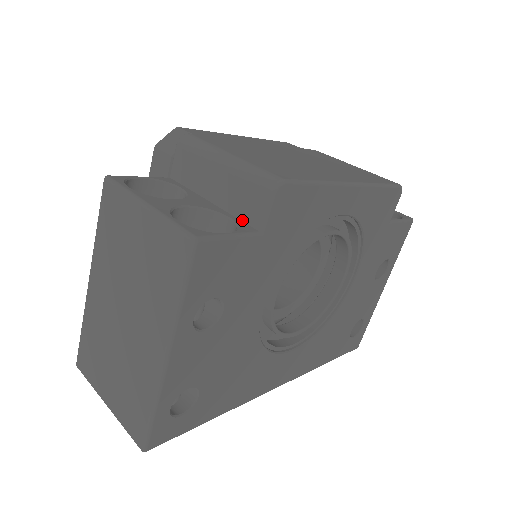
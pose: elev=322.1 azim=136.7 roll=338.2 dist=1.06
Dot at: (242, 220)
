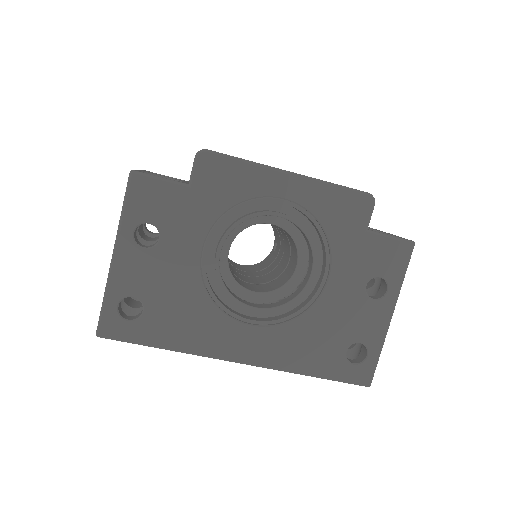
Dot at: occluded
